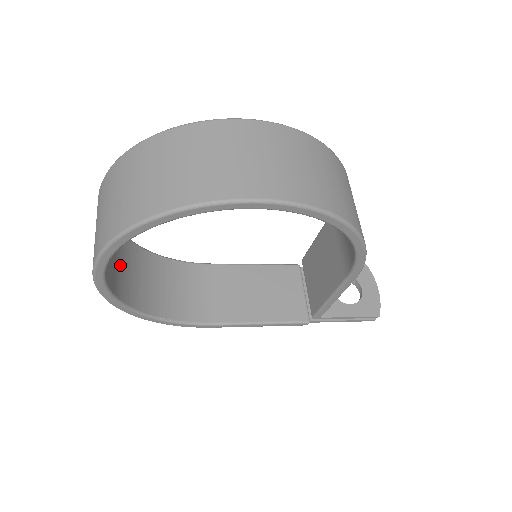
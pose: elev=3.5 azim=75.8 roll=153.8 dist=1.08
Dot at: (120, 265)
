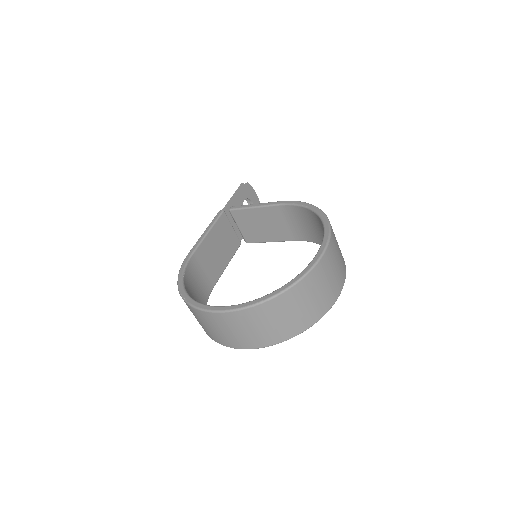
Dot at: occluded
